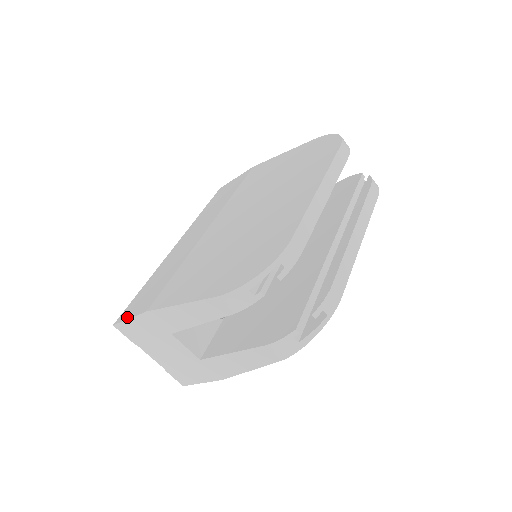
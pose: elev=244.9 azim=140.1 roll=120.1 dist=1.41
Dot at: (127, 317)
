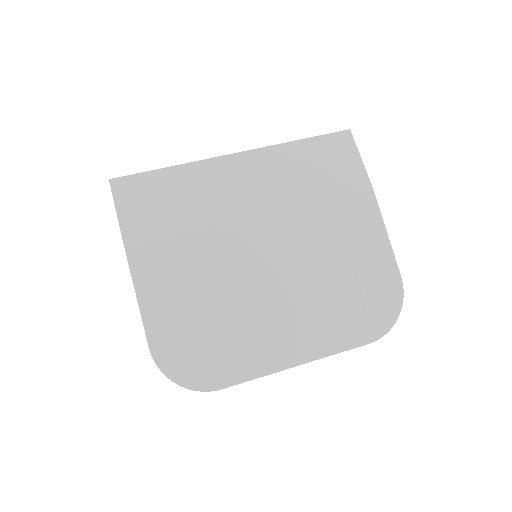
Dot at: (119, 205)
